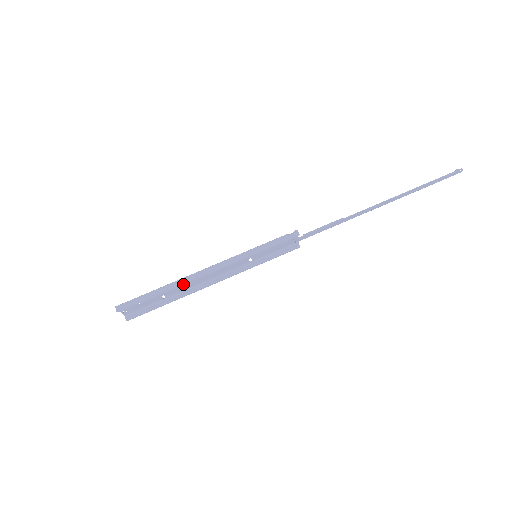
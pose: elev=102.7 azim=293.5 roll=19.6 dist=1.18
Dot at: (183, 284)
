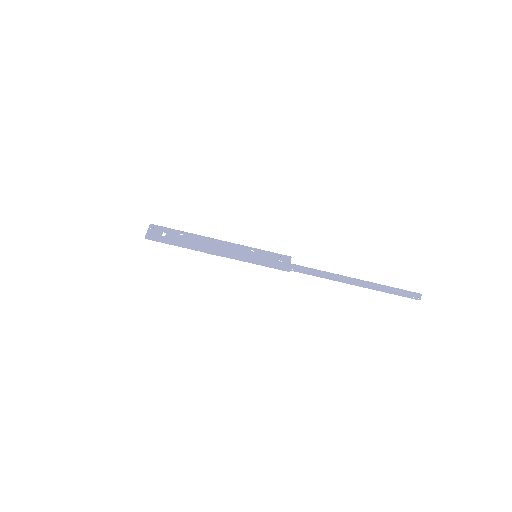
Dot at: (197, 250)
